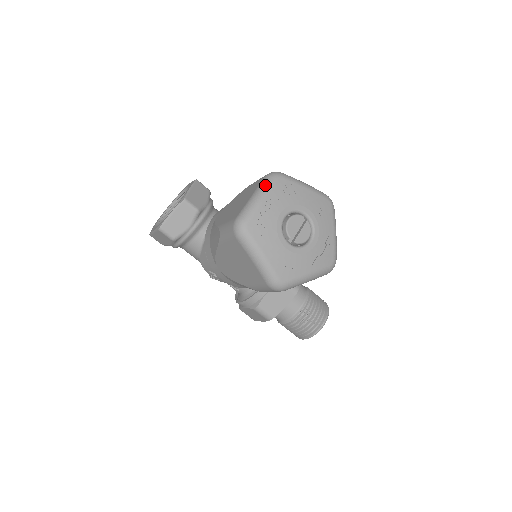
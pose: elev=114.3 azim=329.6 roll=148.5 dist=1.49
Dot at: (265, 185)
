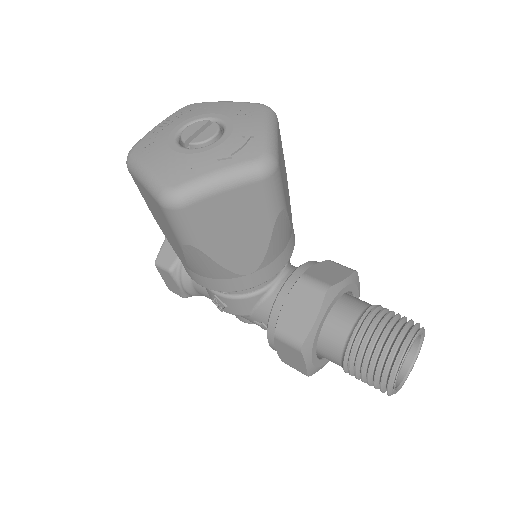
Dot at: occluded
